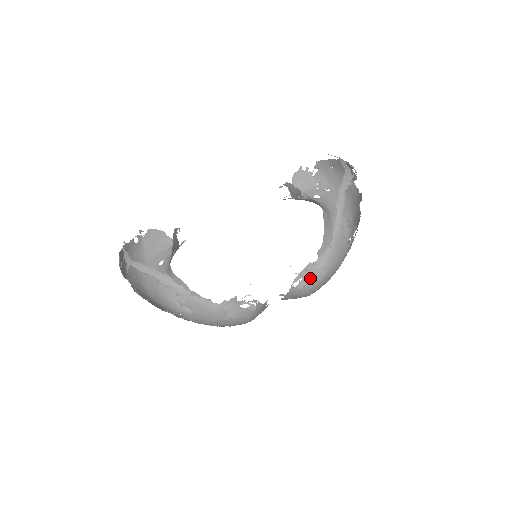
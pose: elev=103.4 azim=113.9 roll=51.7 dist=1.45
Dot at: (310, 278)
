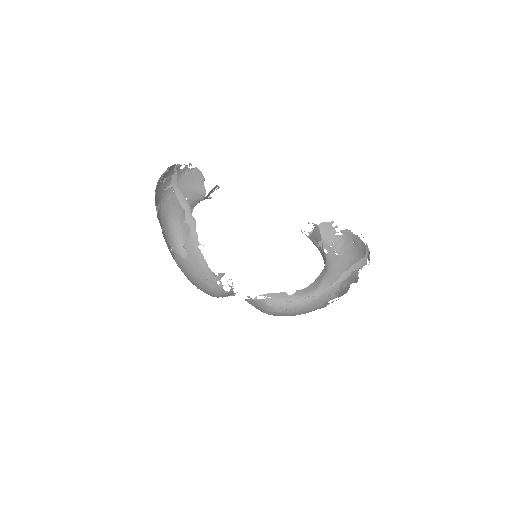
Dot at: (276, 302)
